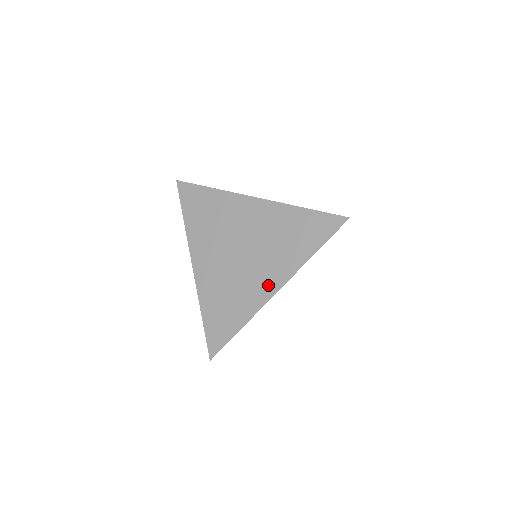
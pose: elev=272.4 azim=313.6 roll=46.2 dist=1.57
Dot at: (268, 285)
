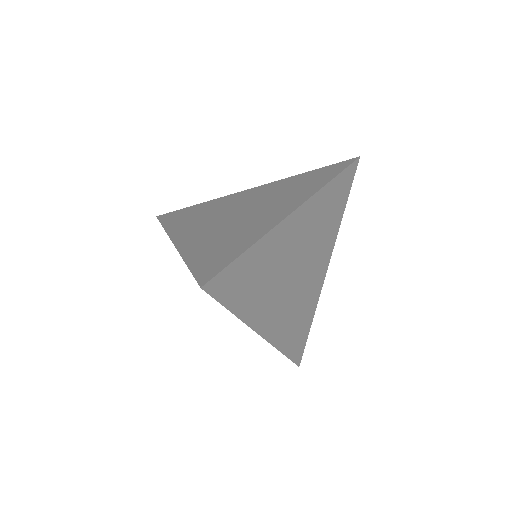
Dot at: (282, 210)
